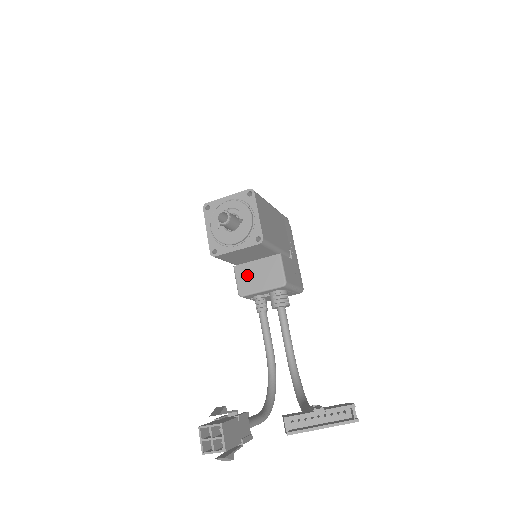
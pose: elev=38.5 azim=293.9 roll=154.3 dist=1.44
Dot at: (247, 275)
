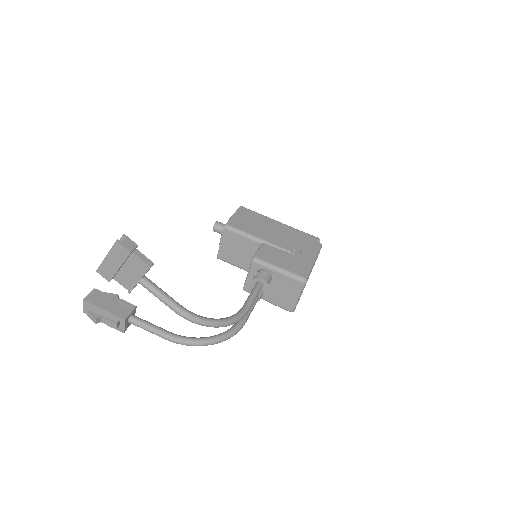
Dot at: occluded
